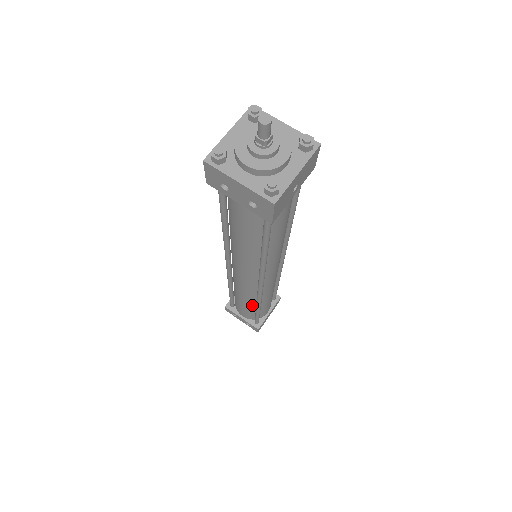
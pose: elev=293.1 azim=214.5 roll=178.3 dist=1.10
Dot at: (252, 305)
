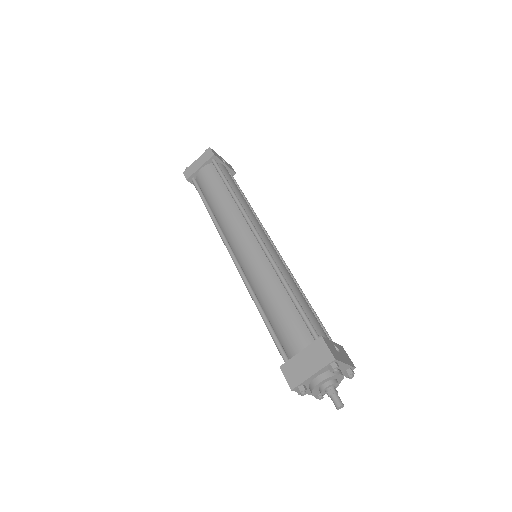
Dot at: occluded
